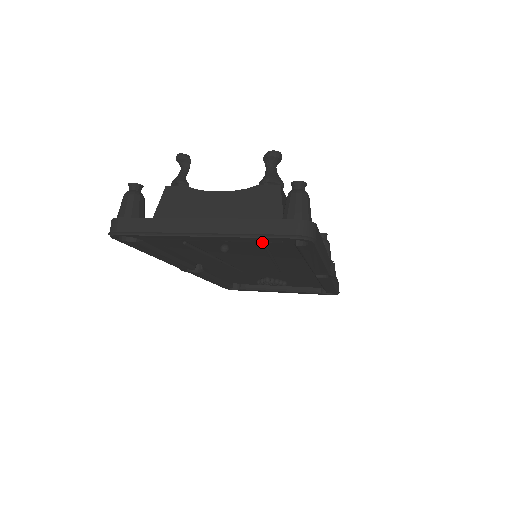
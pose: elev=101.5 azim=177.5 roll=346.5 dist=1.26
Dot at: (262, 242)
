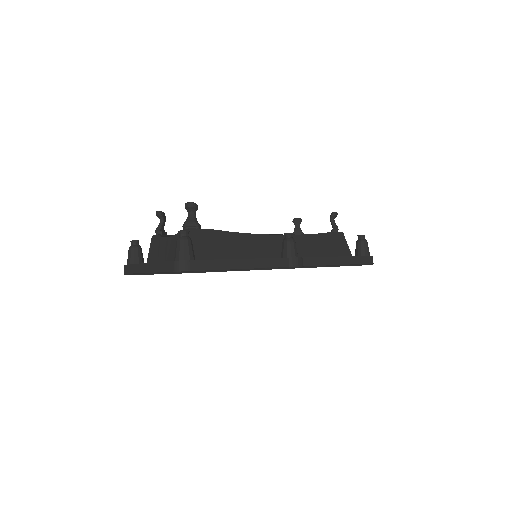
Dot at: occluded
